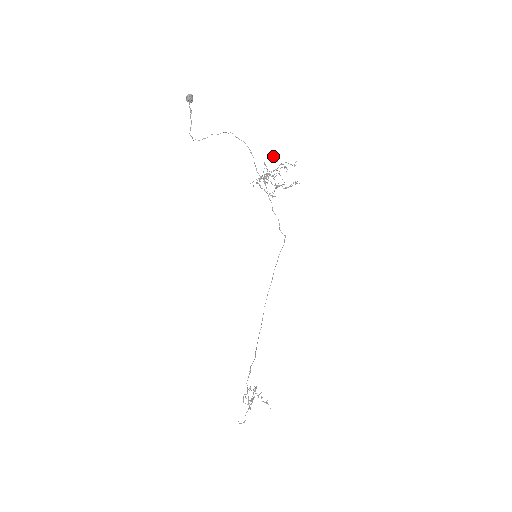
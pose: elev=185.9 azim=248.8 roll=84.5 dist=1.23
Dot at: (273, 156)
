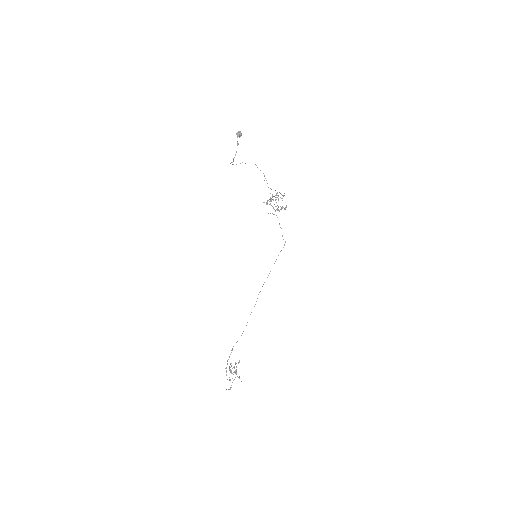
Dot at: occluded
